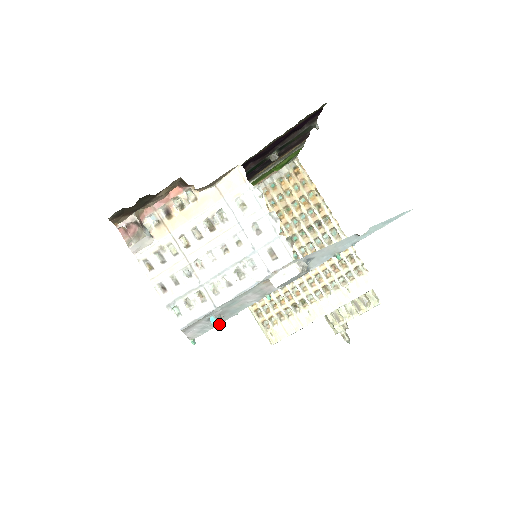
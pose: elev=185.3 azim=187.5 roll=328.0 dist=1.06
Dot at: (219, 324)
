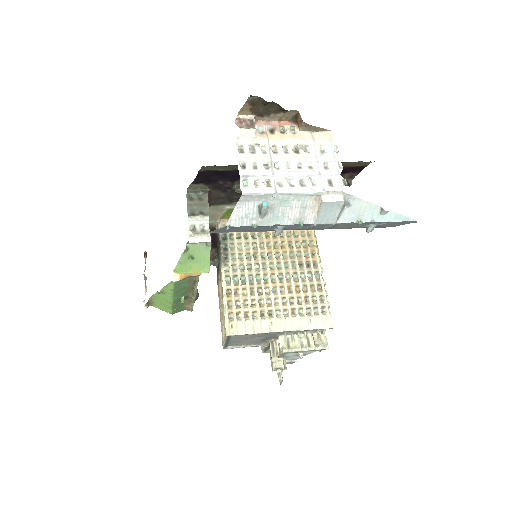
Dot at: (256, 224)
